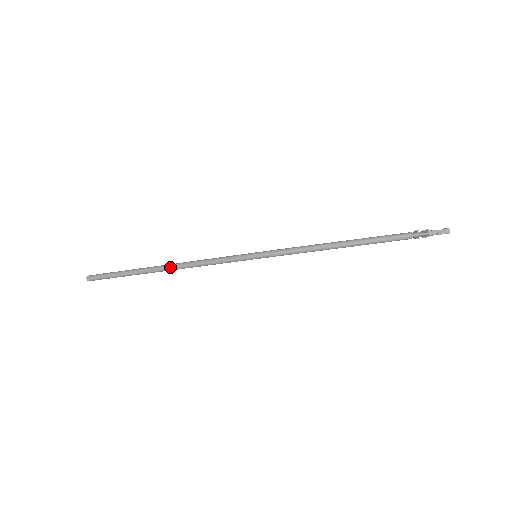
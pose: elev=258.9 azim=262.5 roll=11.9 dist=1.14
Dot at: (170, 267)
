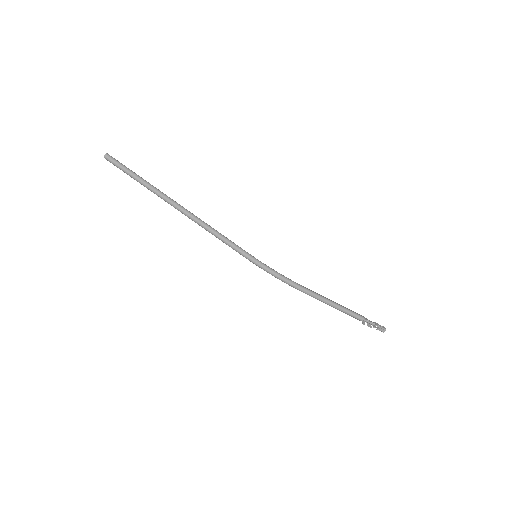
Dot at: (186, 214)
